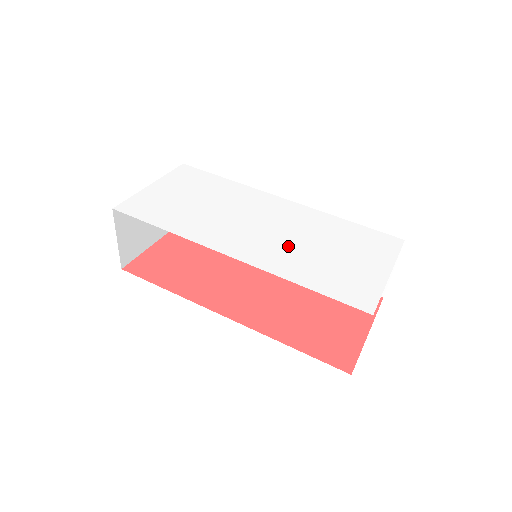
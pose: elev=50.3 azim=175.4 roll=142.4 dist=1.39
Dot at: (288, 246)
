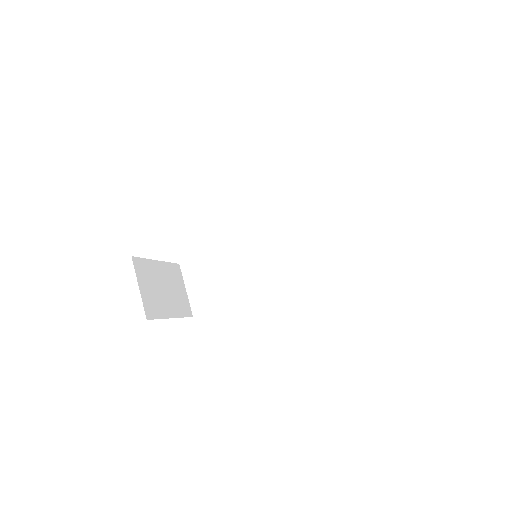
Dot at: occluded
